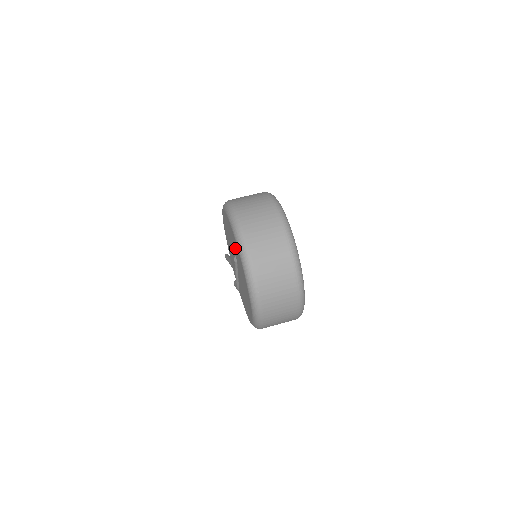
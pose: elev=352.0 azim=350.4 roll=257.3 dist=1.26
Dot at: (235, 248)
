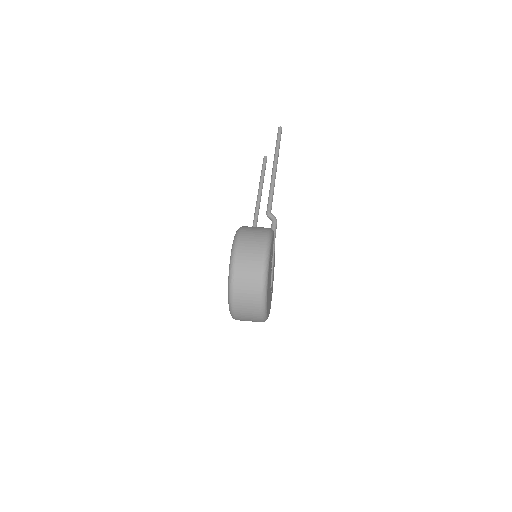
Dot at: occluded
